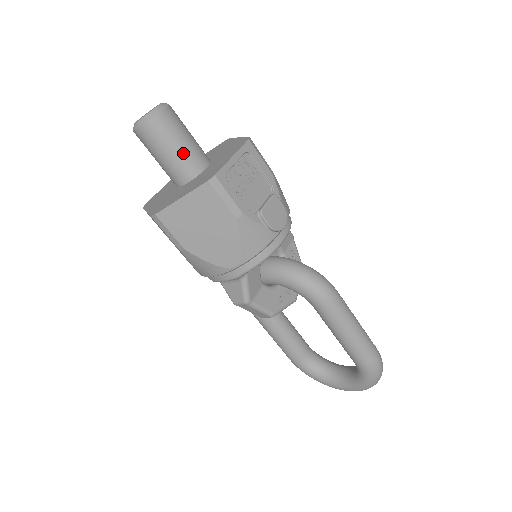
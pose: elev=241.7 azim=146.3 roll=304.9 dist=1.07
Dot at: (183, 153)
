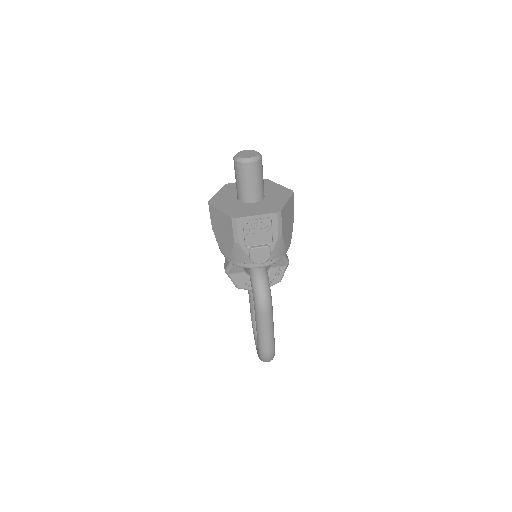
Dot at: (245, 188)
